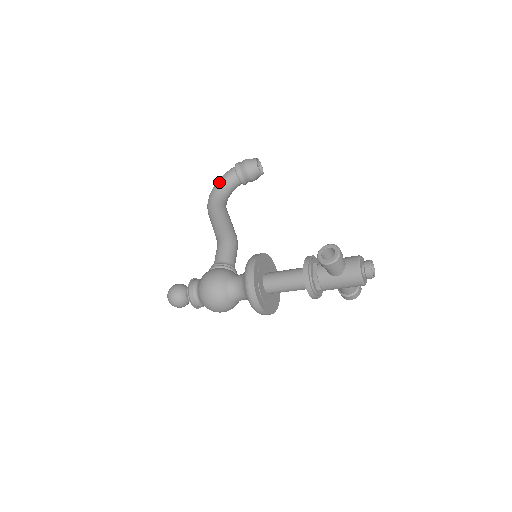
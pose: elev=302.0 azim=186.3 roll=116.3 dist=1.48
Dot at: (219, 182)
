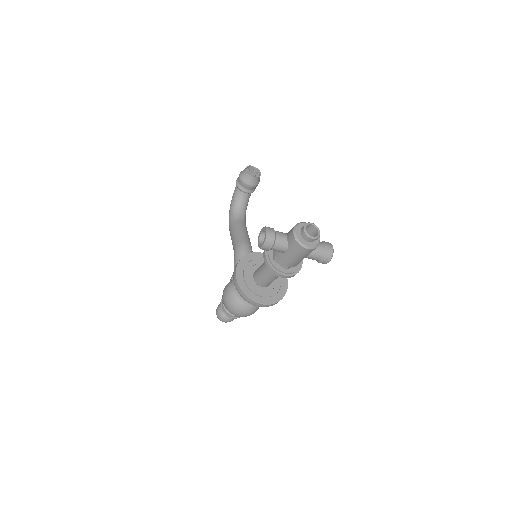
Dot at: (231, 202)
